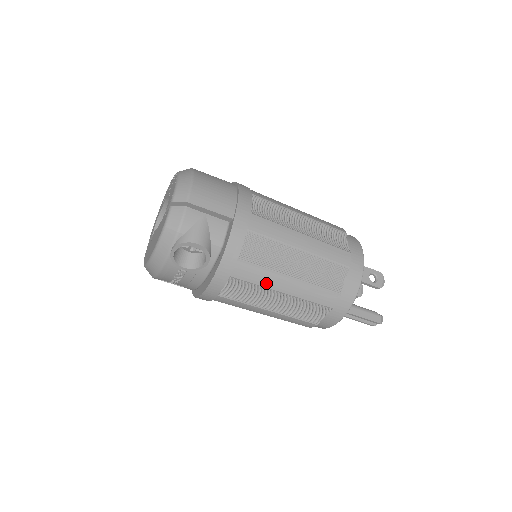
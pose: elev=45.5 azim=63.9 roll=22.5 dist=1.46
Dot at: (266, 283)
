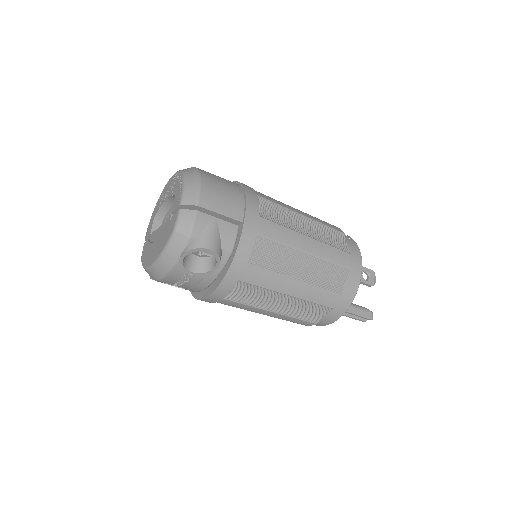
Dot at: (273, 286)
